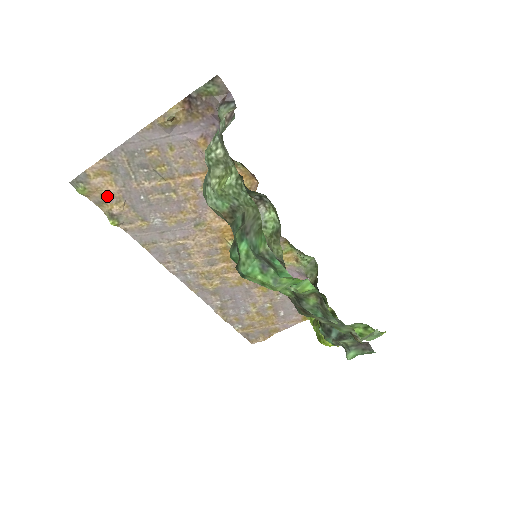
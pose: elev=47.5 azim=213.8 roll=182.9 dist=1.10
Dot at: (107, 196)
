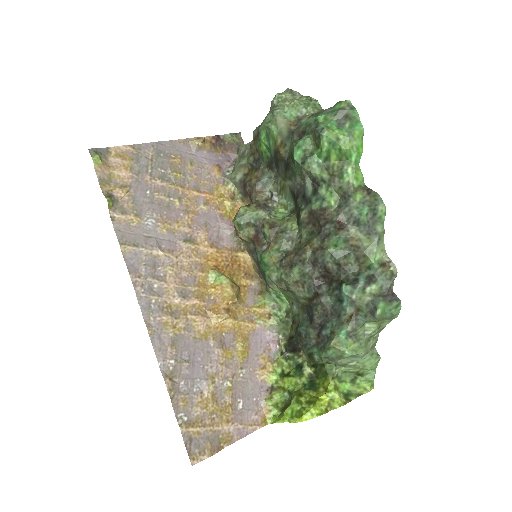
Dot at: (115, 178)
